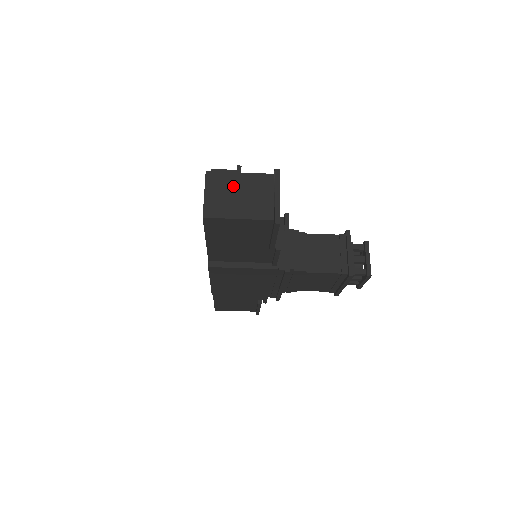
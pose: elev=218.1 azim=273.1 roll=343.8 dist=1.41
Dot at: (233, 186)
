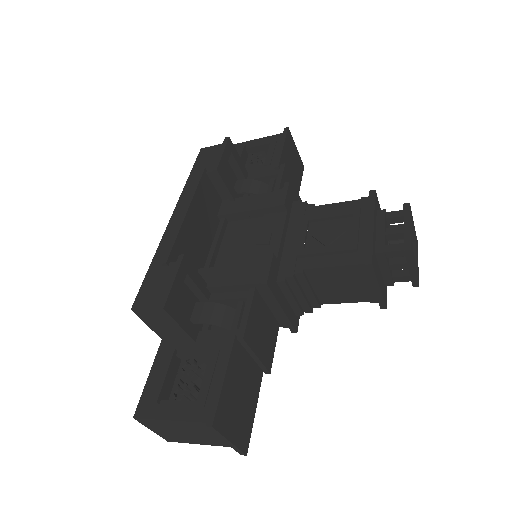
Dot at: (173, 428)
